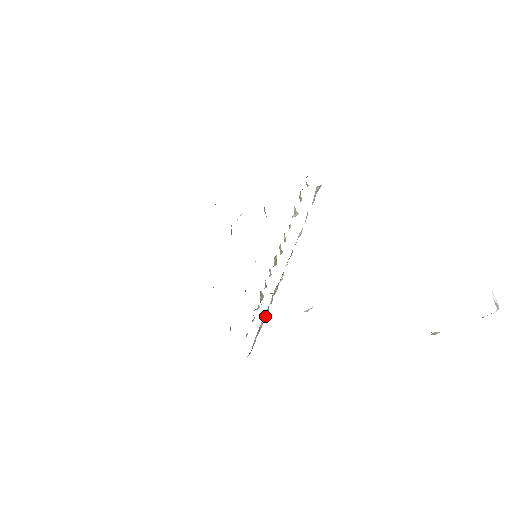
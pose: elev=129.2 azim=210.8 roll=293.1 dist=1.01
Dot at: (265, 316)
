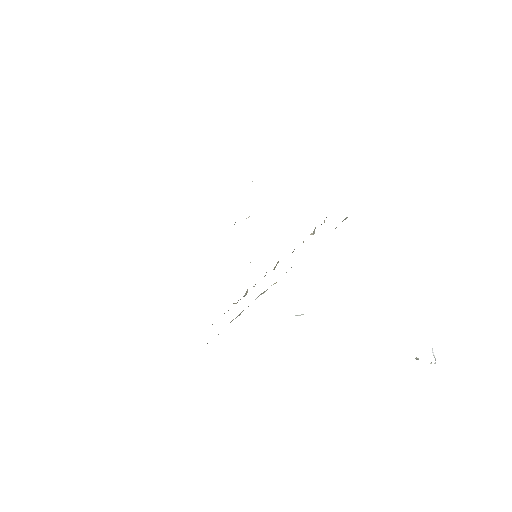
Dot at: occluded
